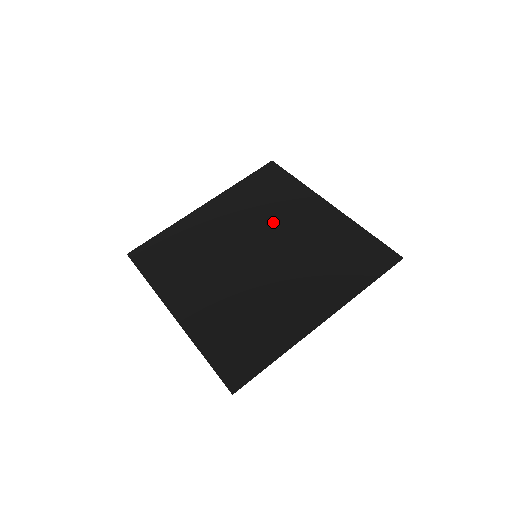
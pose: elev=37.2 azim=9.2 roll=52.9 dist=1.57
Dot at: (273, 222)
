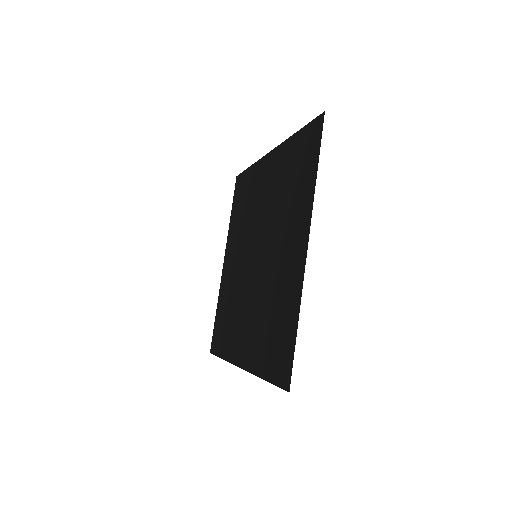
Dot at: (253, 217)
